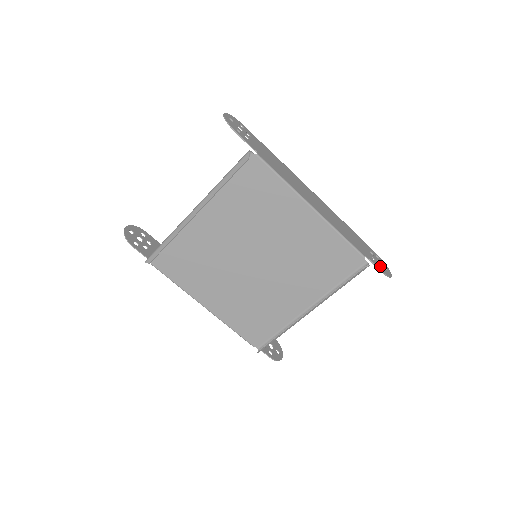
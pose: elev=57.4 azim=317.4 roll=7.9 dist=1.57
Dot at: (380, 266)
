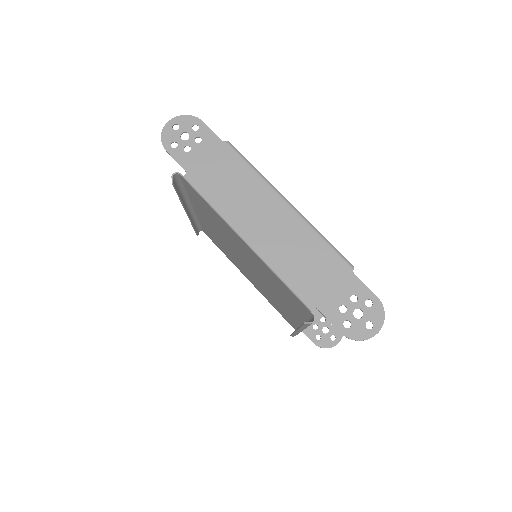
Dot at: (350, 321)
